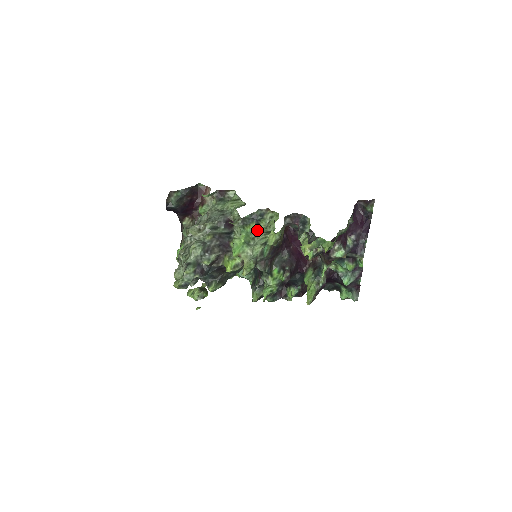
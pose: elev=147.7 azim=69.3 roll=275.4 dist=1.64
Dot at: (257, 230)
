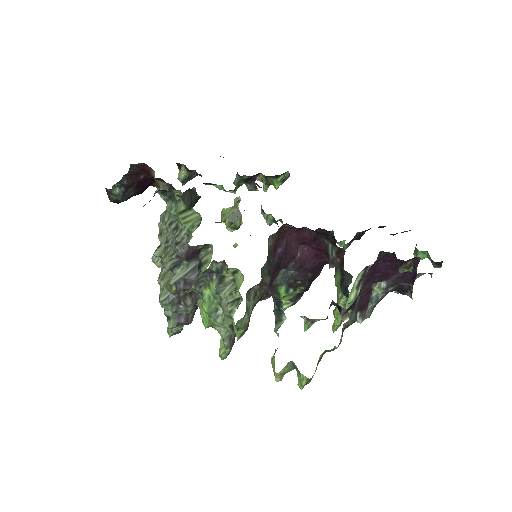
Dot at: (220, 296)
